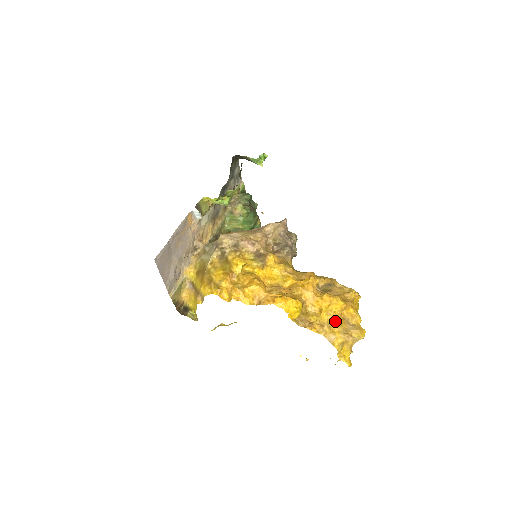
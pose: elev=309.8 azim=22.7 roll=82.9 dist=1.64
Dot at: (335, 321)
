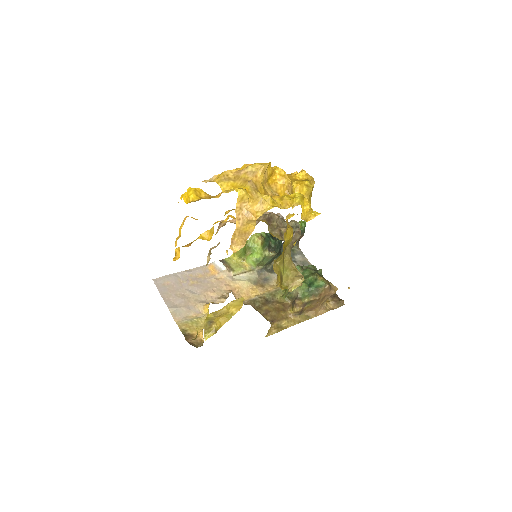
Dot at: occluded
